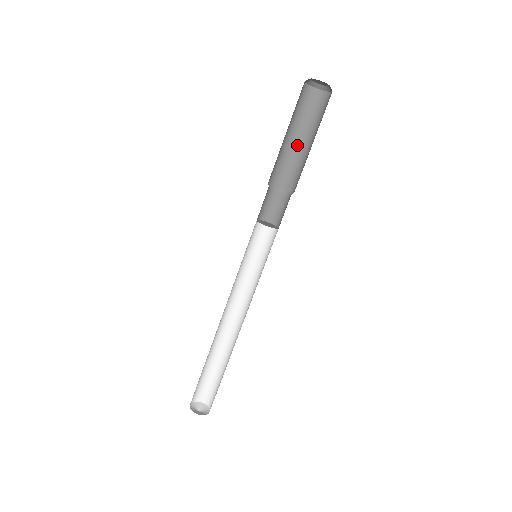
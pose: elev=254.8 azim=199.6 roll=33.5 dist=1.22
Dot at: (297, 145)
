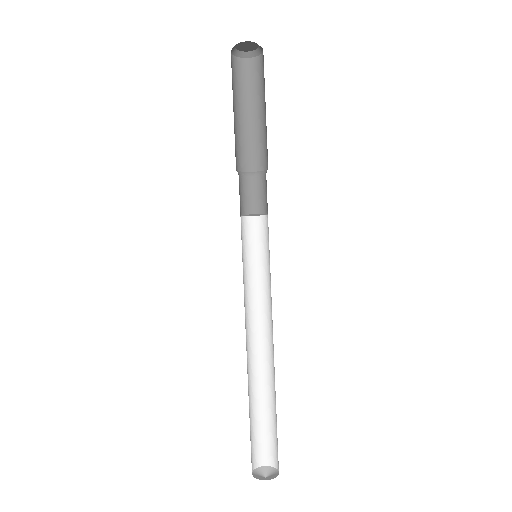
Dot at: (247, 122)
